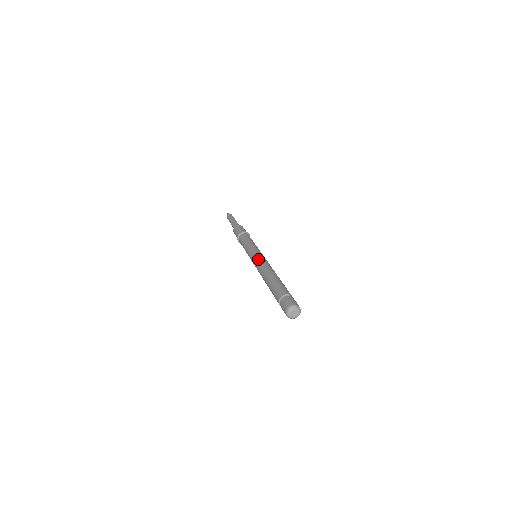
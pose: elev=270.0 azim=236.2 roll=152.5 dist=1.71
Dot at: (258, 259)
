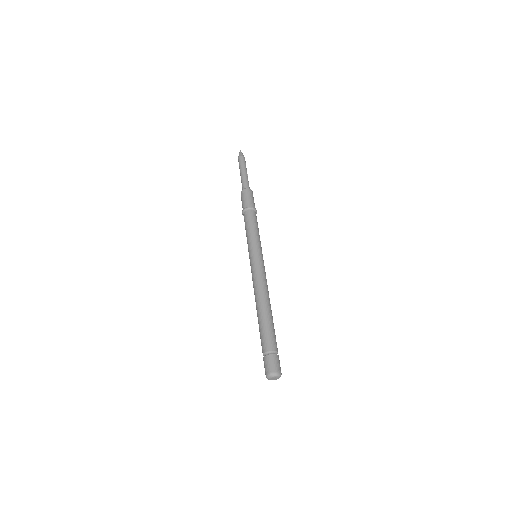
Dot at: (258, 271)
